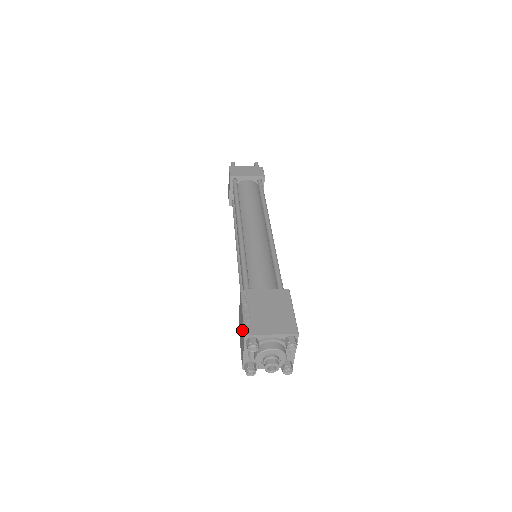
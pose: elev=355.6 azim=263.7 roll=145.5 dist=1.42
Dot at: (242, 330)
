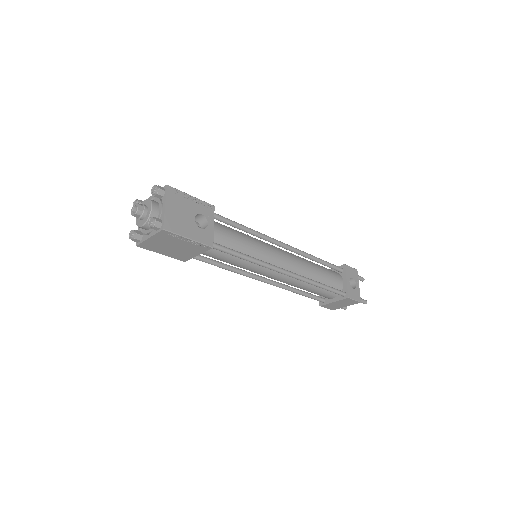
Dot at: occluded
